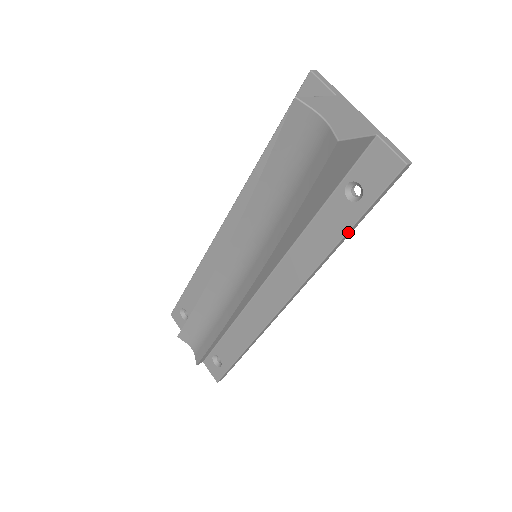
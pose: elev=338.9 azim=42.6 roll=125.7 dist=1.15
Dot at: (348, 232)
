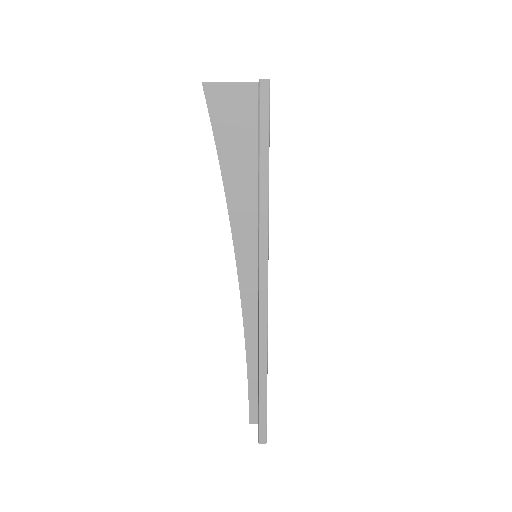
Dot at: (260, 170)
